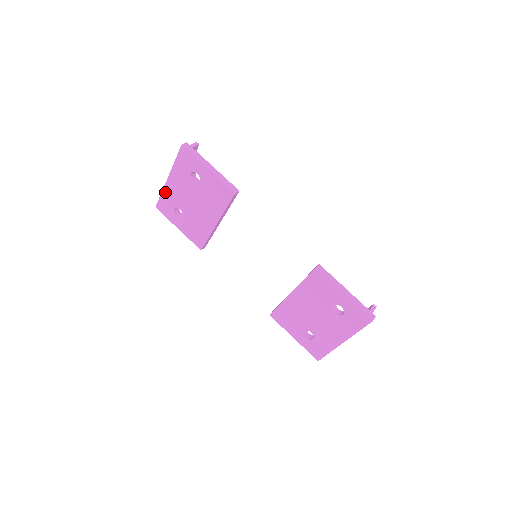
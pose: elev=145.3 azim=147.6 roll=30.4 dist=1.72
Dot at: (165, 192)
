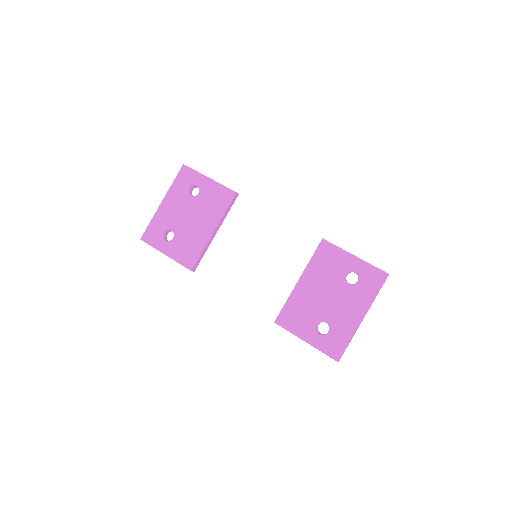
Dot at: (156, 217)
